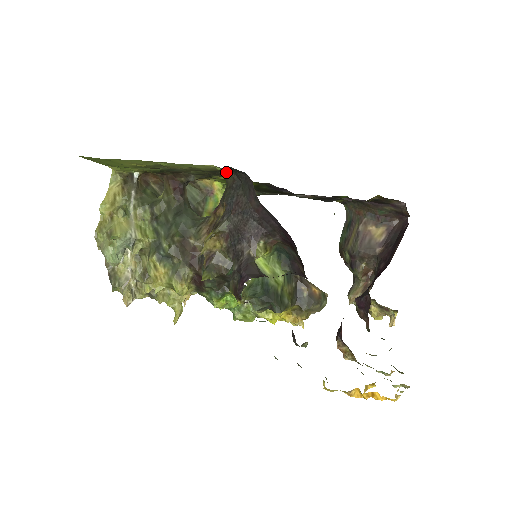
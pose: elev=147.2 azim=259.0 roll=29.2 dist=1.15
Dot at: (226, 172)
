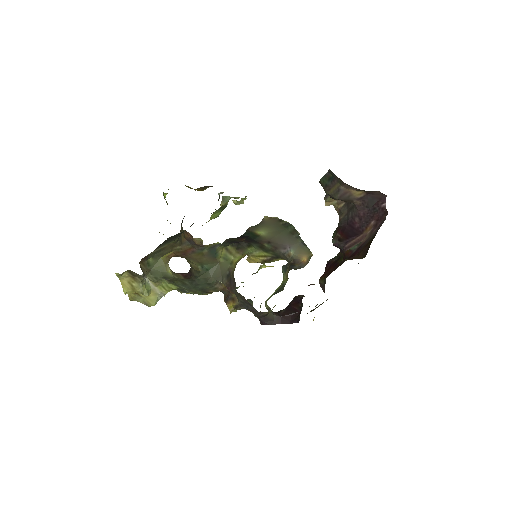
Dot at: occluded
